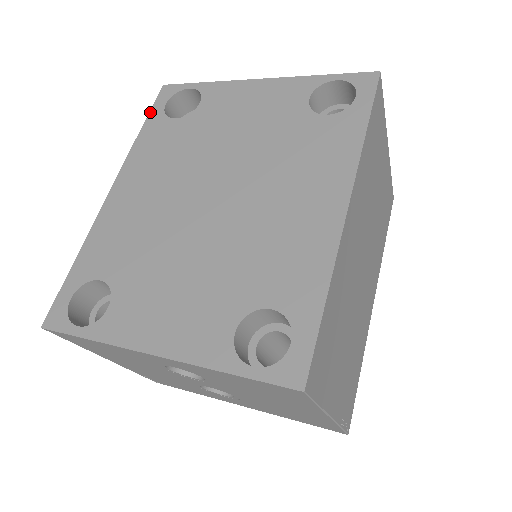
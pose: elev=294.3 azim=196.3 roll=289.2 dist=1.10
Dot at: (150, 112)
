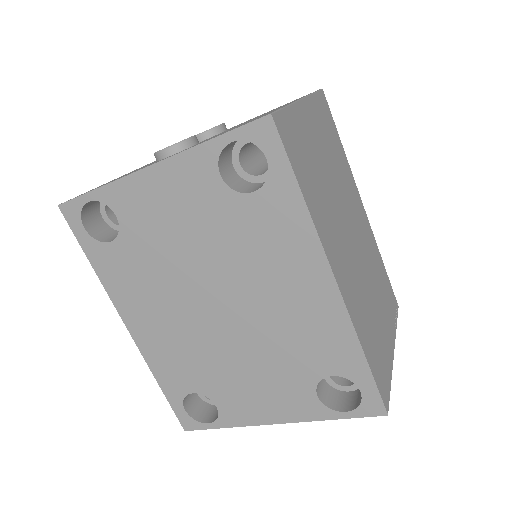
Dot at: (79, 242)
